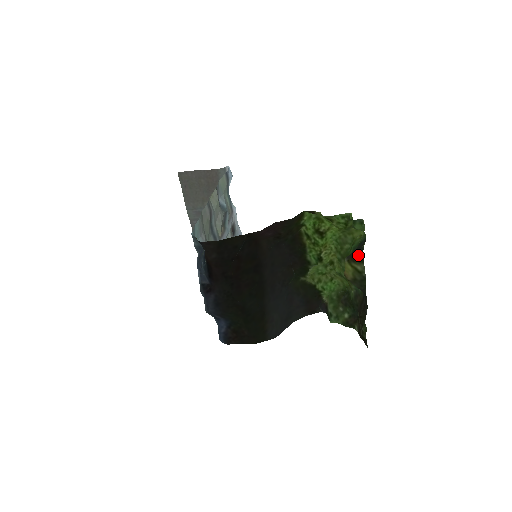
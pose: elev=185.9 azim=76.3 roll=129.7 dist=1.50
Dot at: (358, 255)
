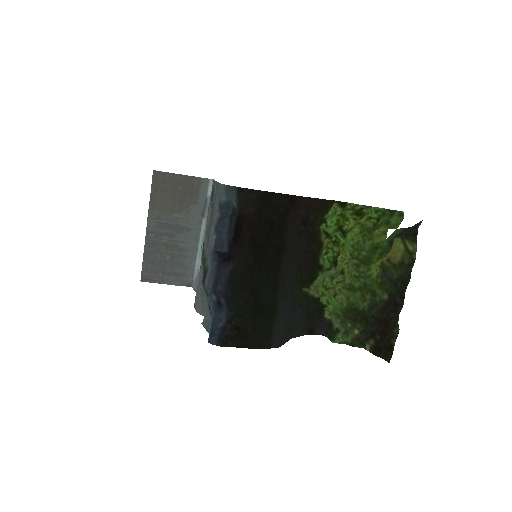
Dot at: (412, 233)
